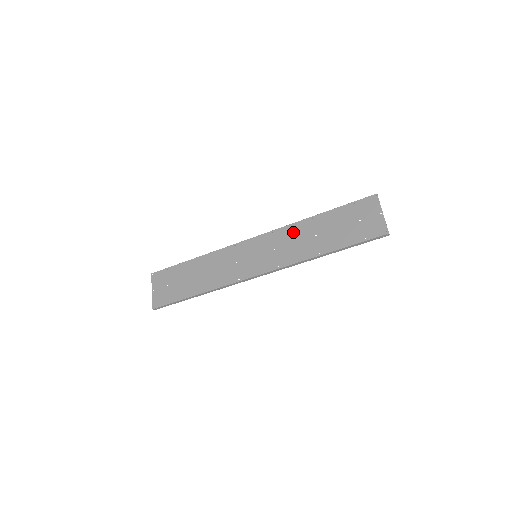
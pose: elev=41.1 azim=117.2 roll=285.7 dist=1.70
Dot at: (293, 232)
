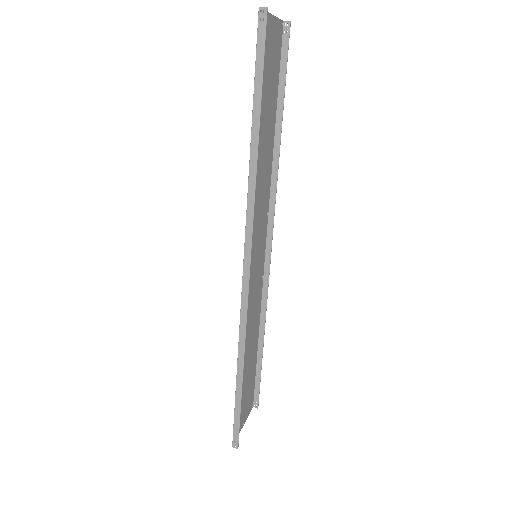
Dot at: (265, 182)
